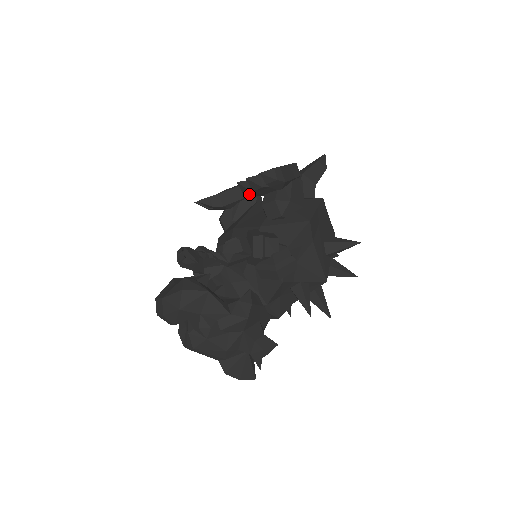
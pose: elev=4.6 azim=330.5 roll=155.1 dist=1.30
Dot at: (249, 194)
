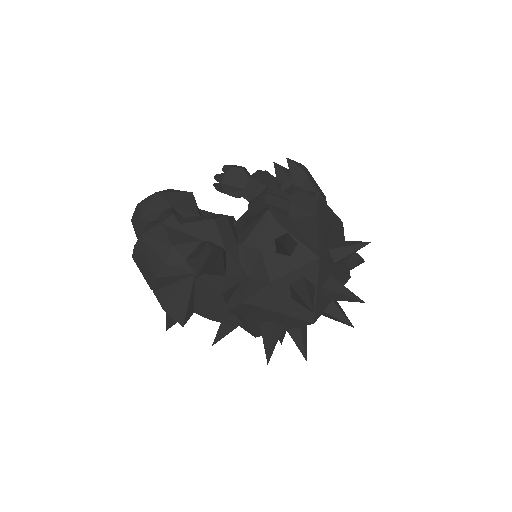
Dot at: occluded
